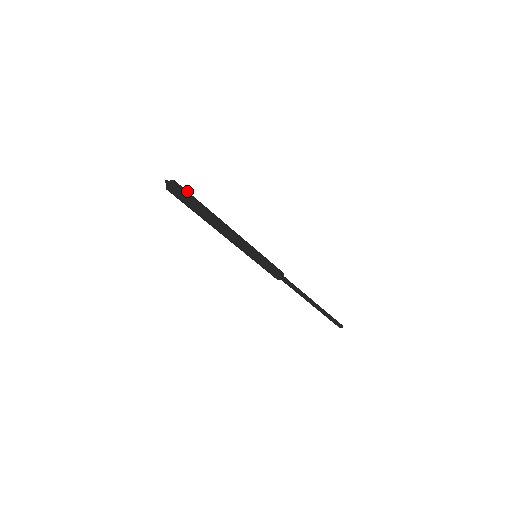
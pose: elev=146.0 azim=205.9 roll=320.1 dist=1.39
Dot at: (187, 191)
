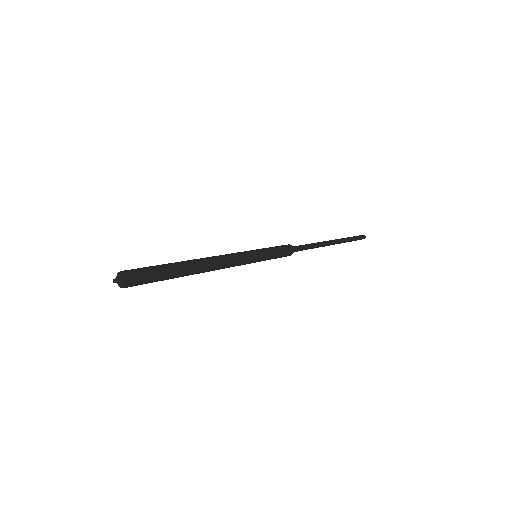
Dot at: (147, 270)
